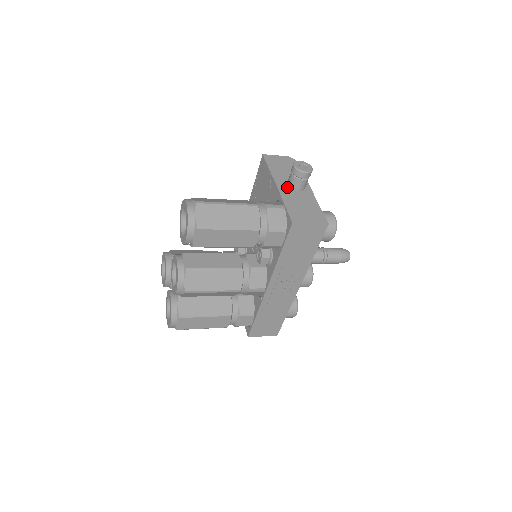
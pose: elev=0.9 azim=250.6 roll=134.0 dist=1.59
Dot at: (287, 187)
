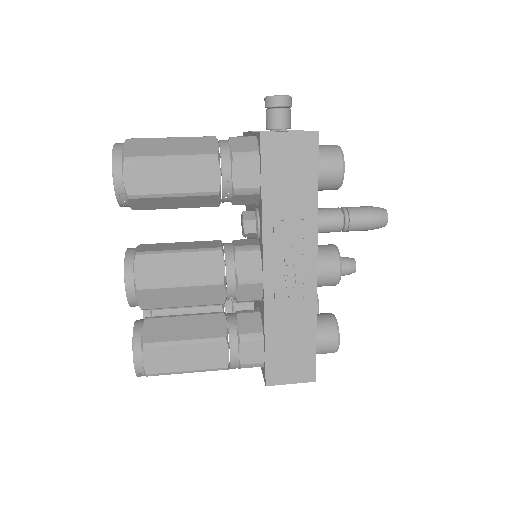
Dot at: occluded
